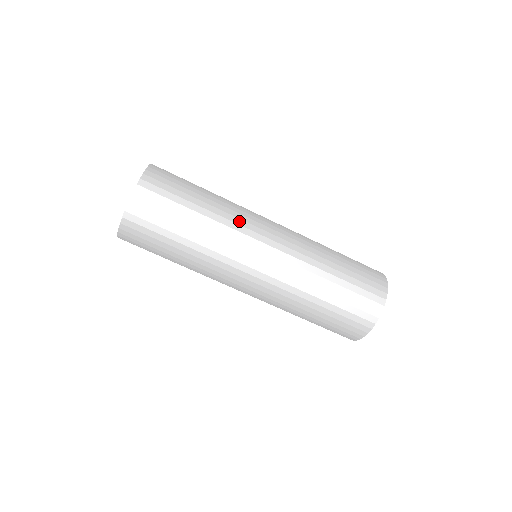
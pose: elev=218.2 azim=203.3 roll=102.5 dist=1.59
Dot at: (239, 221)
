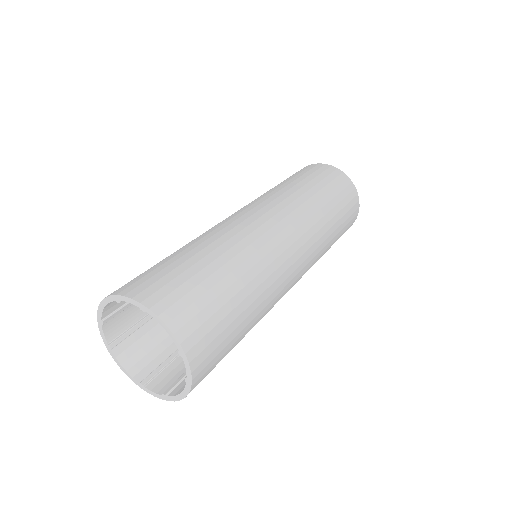
Dot at: (276, 292)
